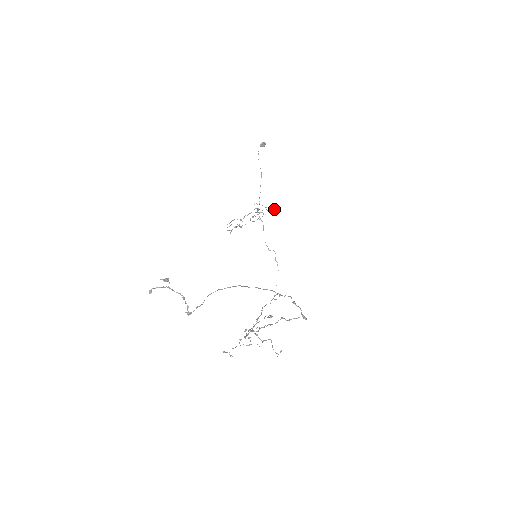
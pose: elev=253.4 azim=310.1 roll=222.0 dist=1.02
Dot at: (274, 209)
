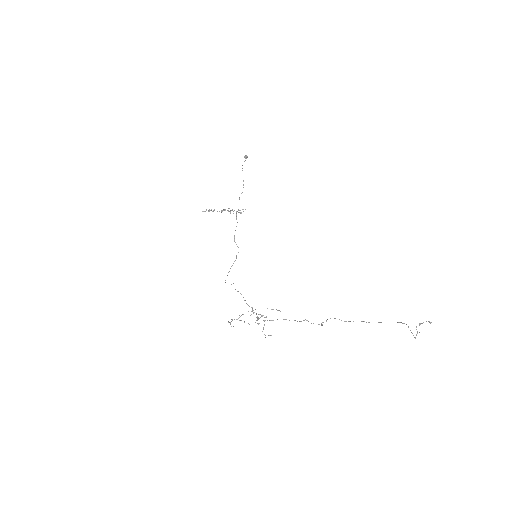
Dot at: occluded
